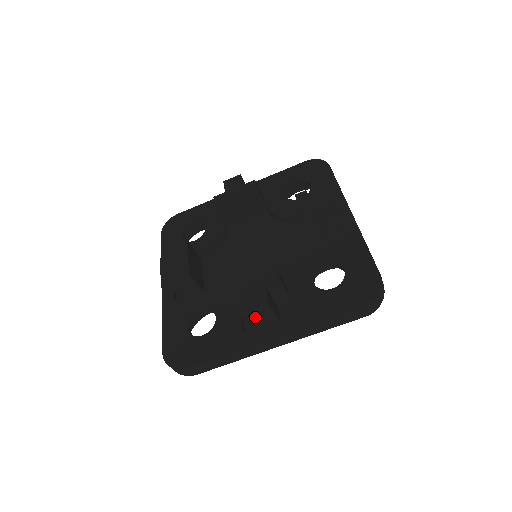
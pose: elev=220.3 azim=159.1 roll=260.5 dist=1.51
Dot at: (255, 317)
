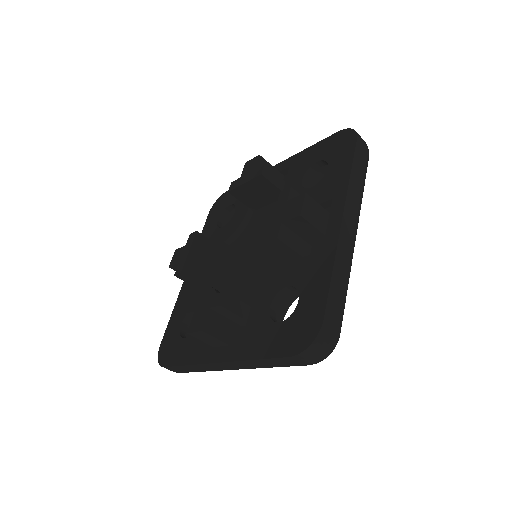
Dot at: (201, 338)
